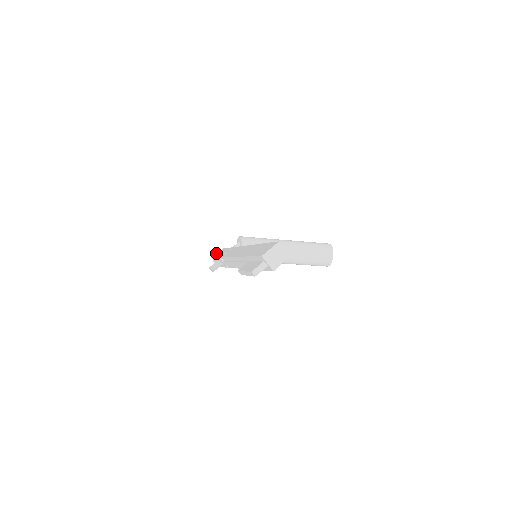
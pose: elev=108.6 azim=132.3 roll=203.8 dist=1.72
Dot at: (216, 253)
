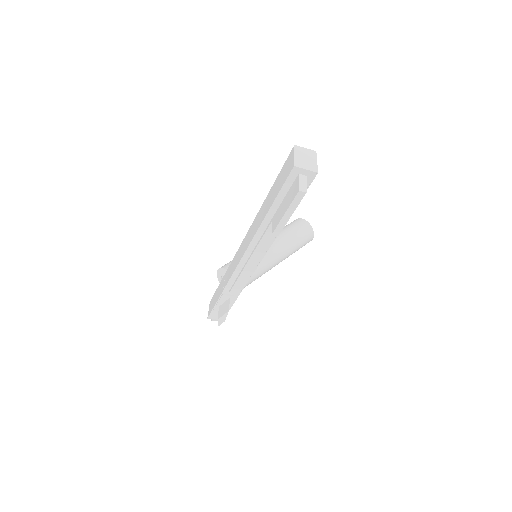
Dot at: (208, 311)
